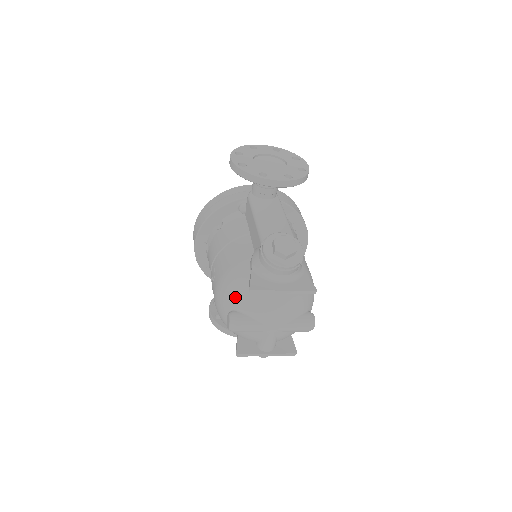
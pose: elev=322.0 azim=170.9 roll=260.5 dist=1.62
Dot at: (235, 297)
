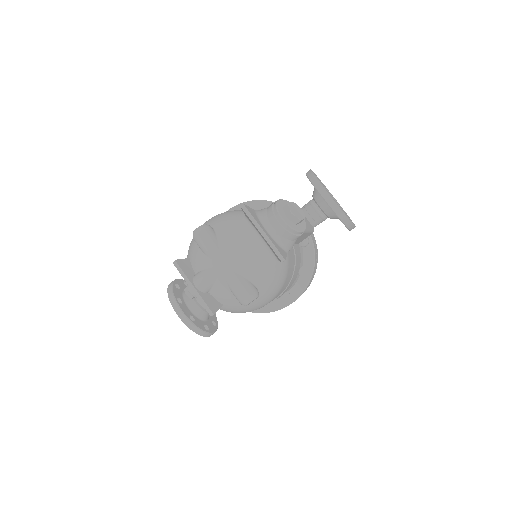
Dot at: (223, 220)
